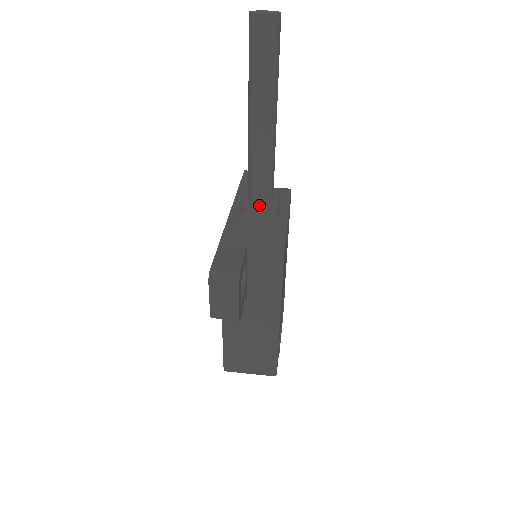
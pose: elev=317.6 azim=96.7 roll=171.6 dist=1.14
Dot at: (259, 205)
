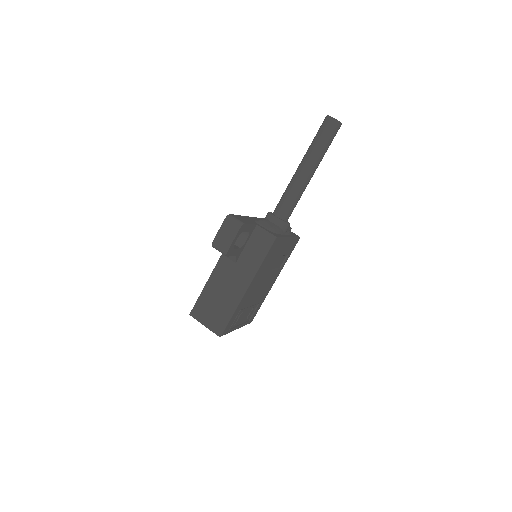
Dot at: (276, 217)
